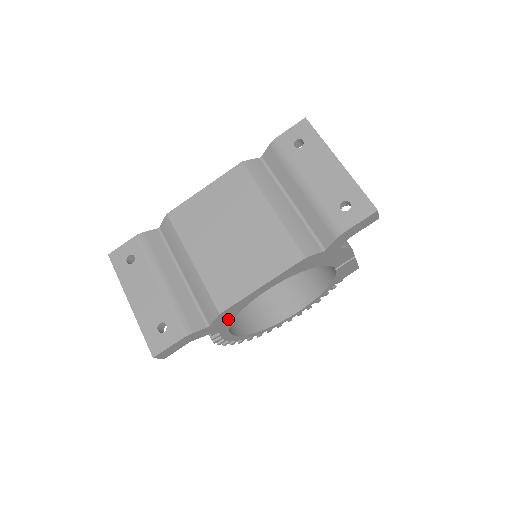
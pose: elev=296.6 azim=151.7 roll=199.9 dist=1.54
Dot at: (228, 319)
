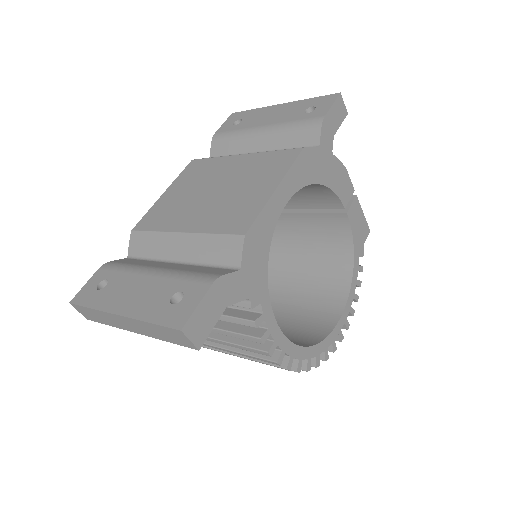
Dot at: (260, 264)
